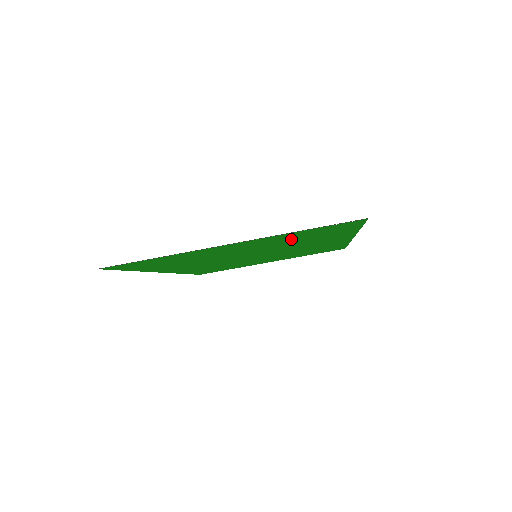
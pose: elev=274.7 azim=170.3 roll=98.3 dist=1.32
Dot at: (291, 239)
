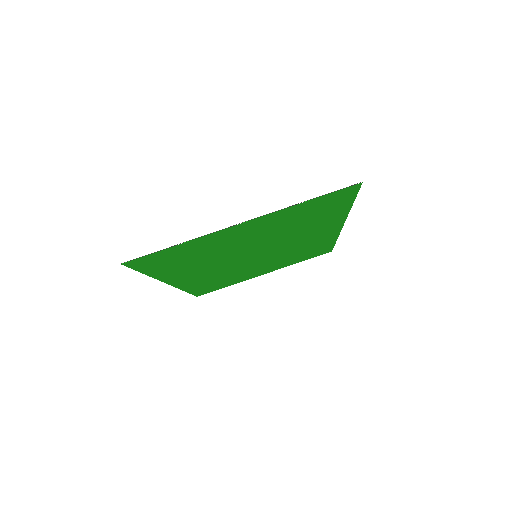
Dot at: (293, 220)
